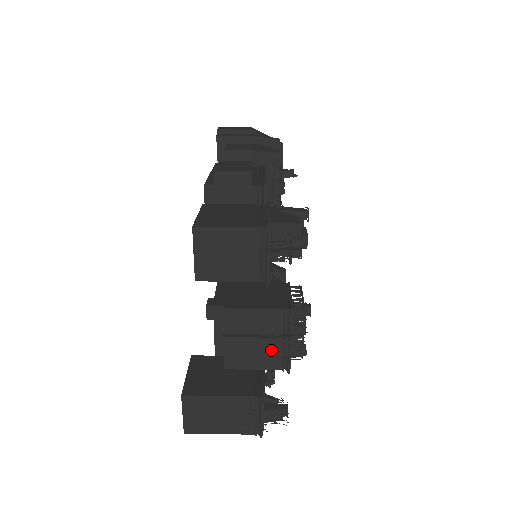
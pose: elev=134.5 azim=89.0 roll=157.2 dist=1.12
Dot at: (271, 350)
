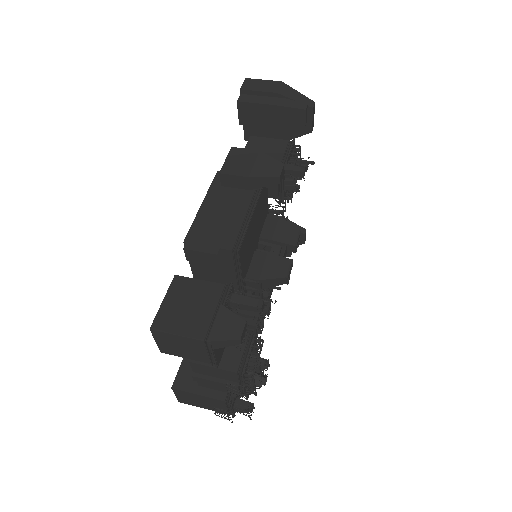
Dot at: (229, 391)
